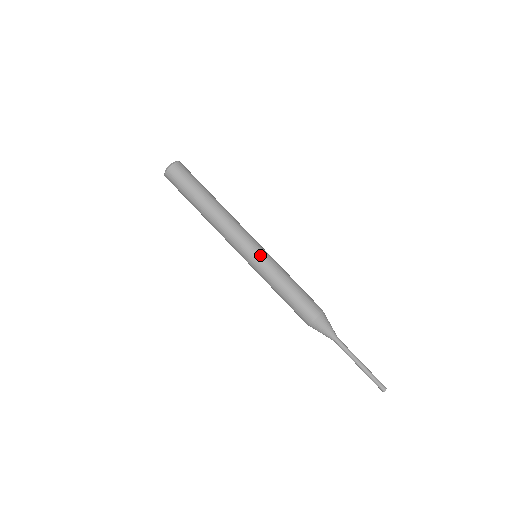
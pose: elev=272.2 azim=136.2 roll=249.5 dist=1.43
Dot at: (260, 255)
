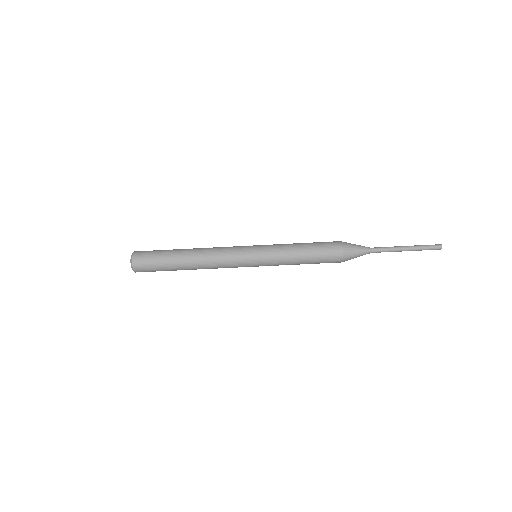
Dot at: (259, 265)
